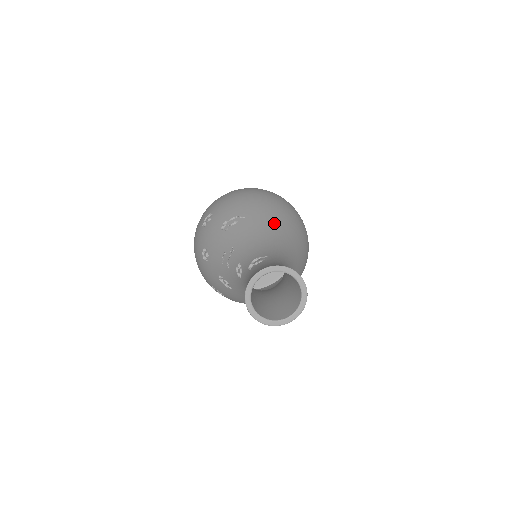
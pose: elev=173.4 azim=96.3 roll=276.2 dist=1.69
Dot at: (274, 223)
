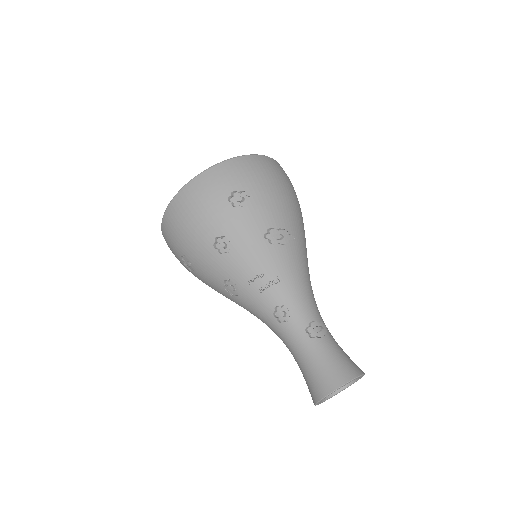
Dot at: occluded
